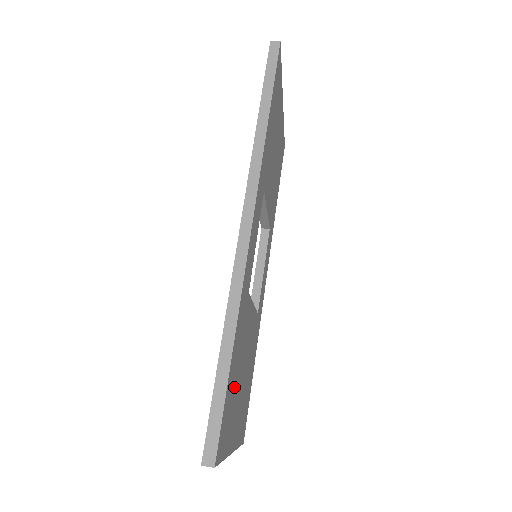
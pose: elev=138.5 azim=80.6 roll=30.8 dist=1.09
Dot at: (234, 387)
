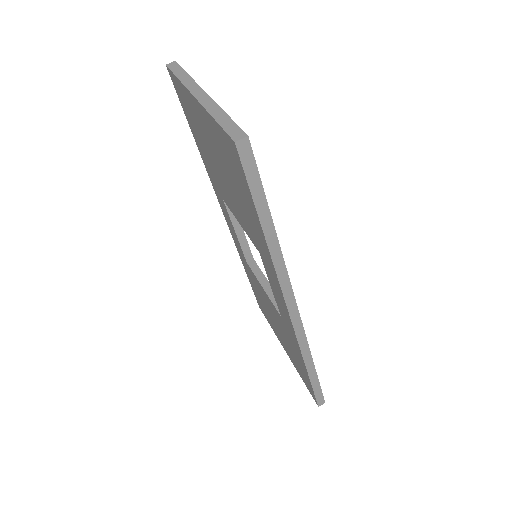
Dot at: occluded
